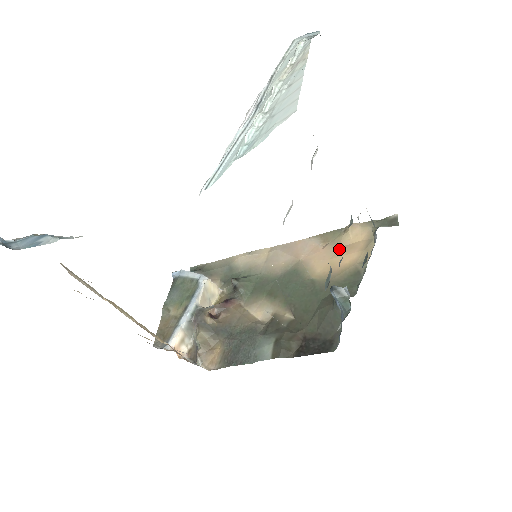
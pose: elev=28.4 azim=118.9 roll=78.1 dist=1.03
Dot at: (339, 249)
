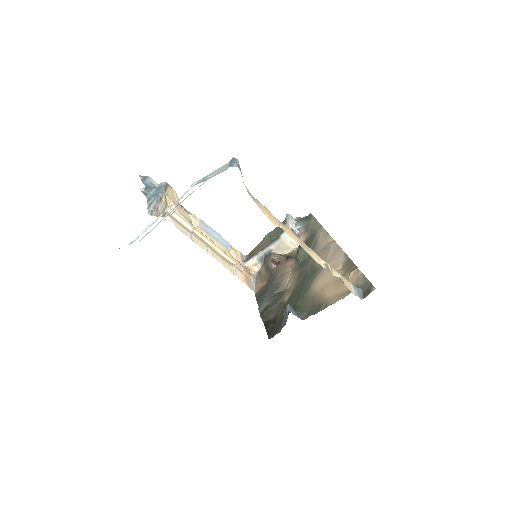
Dot at: (338, 280)
